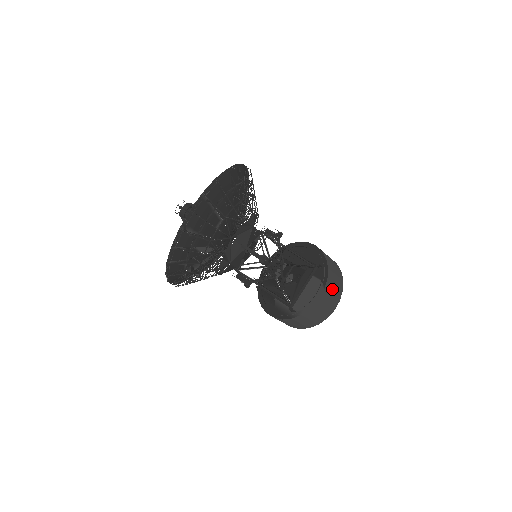
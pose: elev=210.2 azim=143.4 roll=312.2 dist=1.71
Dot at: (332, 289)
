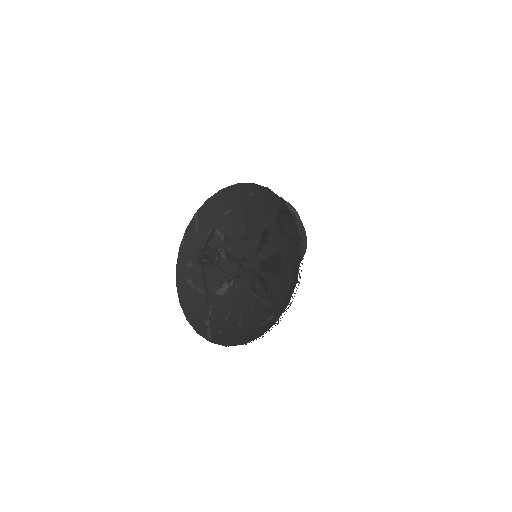
Dot at: occluded
